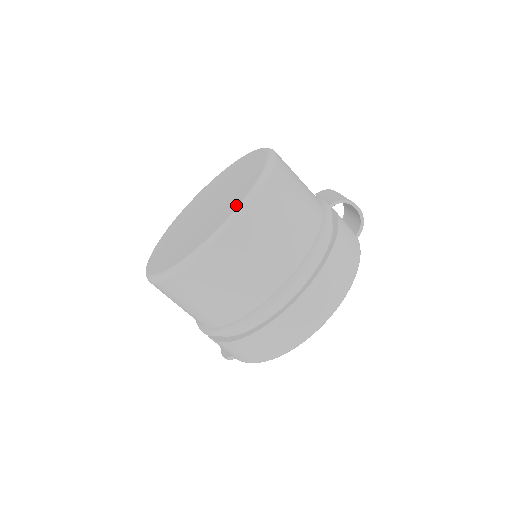
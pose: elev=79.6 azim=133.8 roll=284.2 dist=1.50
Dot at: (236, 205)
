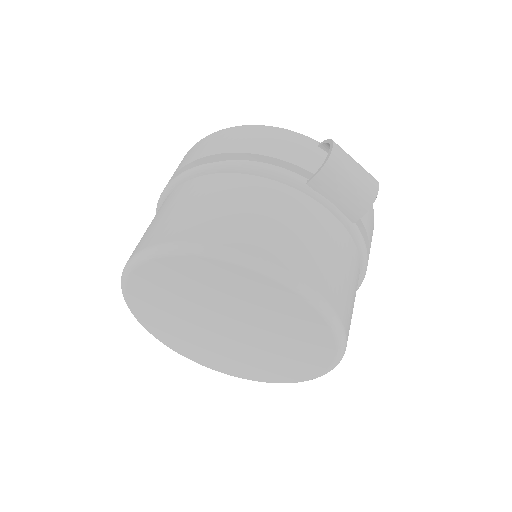
Dot at: (323, 367)
